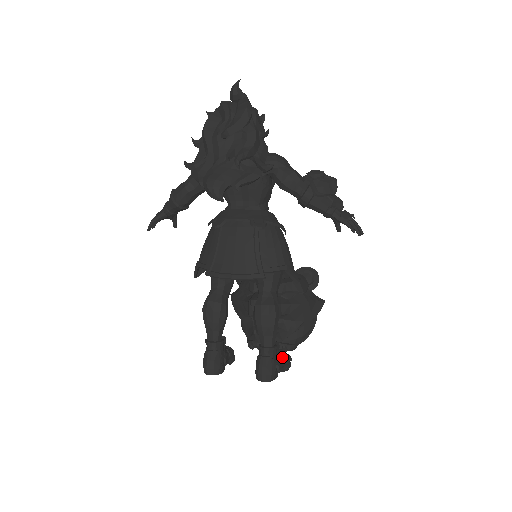
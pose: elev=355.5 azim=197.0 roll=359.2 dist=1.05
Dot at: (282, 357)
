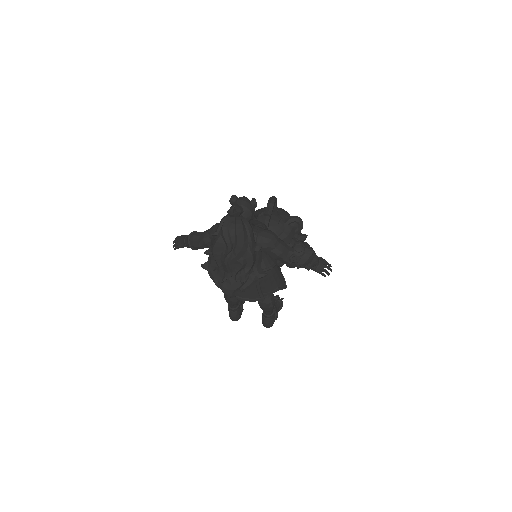
Dot at: (278, 306)
